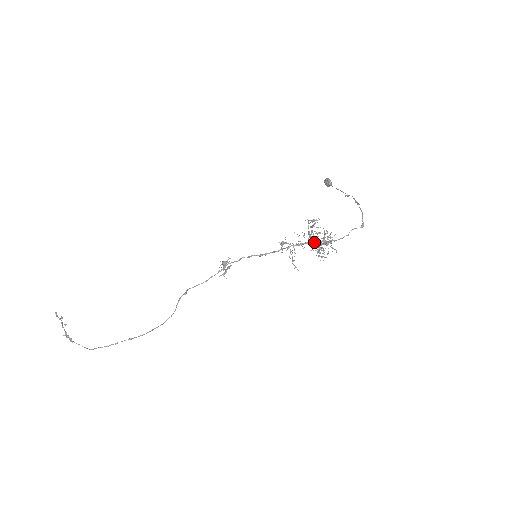
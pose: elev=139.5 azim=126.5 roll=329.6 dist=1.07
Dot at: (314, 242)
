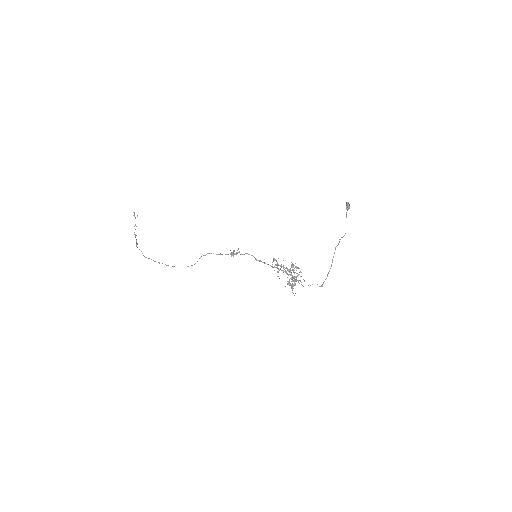
Dot at: (290, 275)
